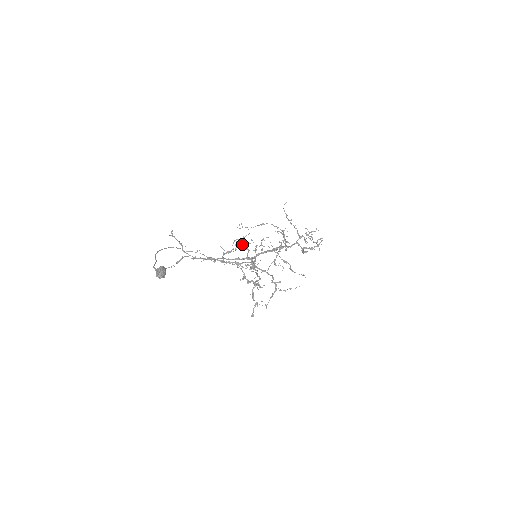
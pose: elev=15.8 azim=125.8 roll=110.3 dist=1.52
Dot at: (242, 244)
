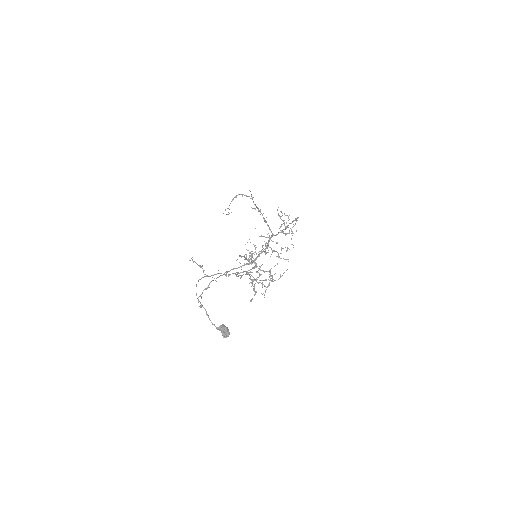
Dot at: (251, 255)
